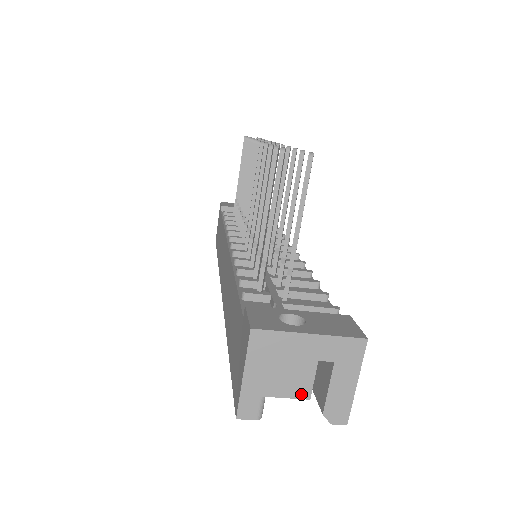
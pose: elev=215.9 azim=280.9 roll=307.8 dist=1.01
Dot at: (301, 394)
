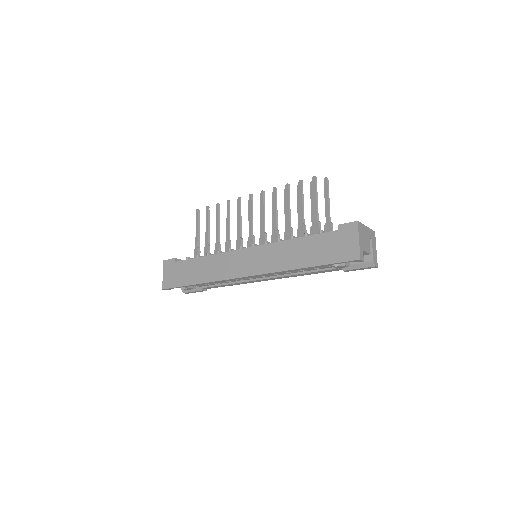
Dot at: (369, 251)
